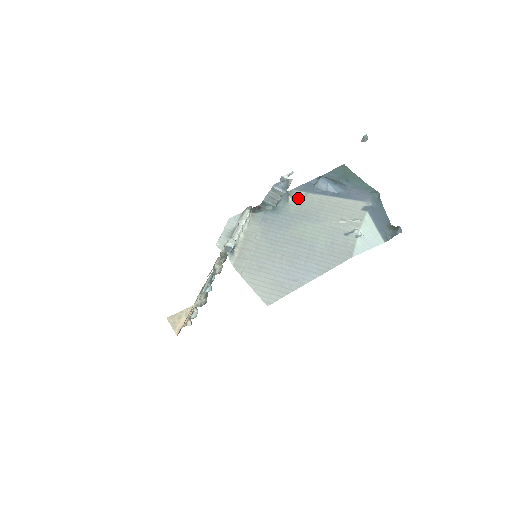
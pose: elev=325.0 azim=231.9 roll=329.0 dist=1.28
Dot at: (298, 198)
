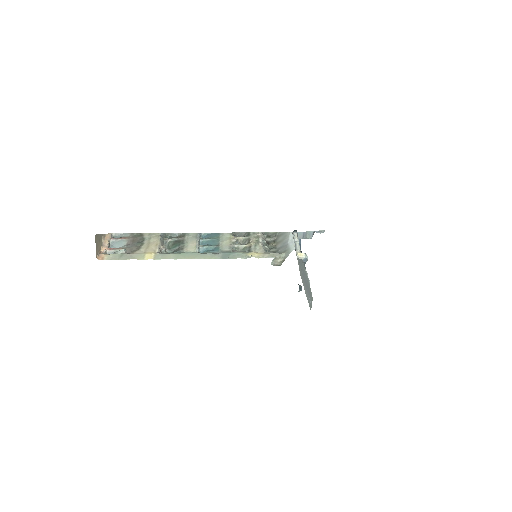
Dot at: occluded
